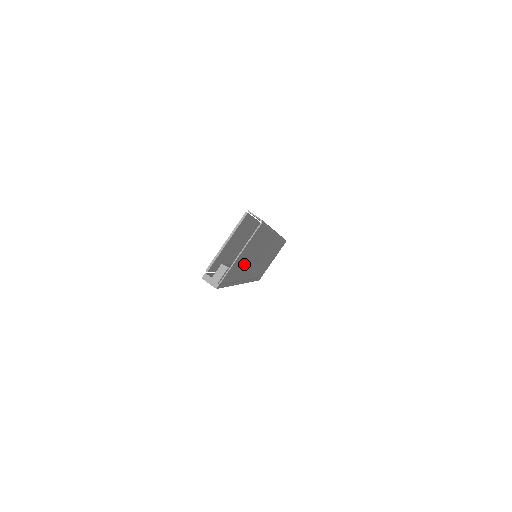
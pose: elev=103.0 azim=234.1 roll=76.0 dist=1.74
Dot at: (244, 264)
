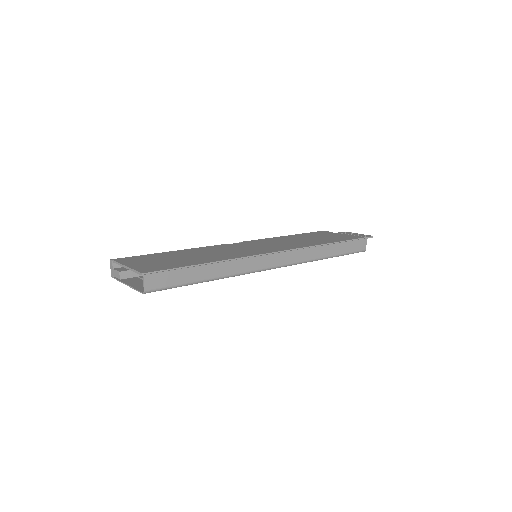
Dot at: occluded
